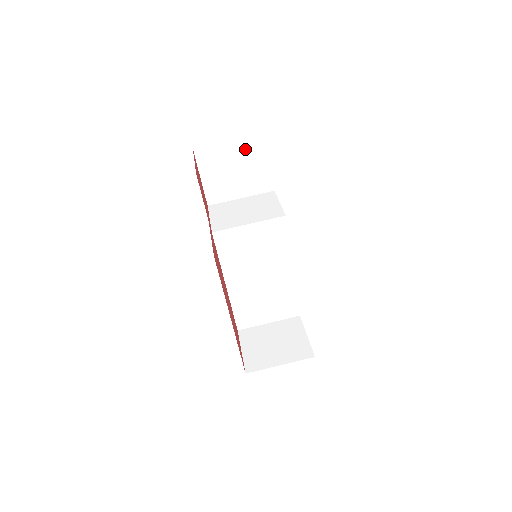
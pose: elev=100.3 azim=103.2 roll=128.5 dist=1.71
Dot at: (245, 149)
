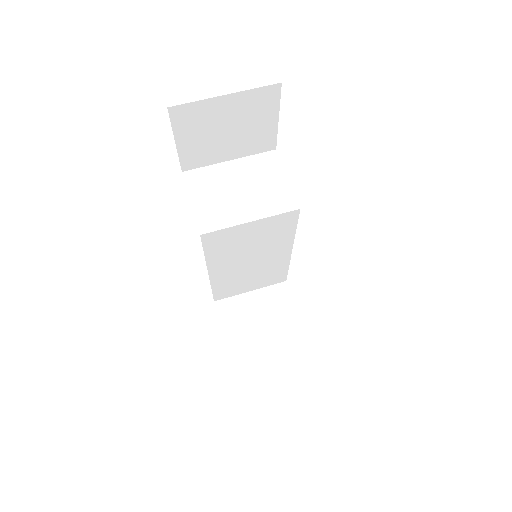
Dot at: (247, 104)
